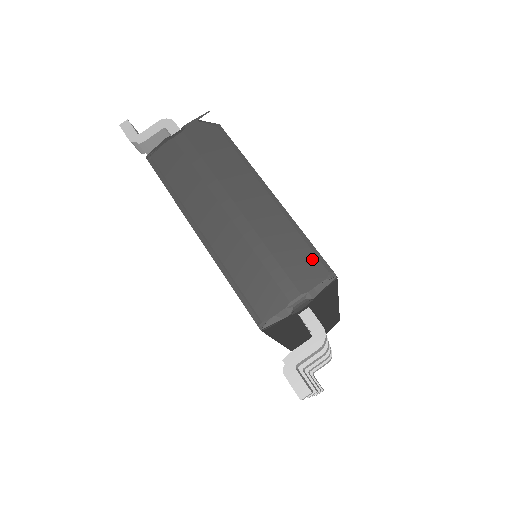
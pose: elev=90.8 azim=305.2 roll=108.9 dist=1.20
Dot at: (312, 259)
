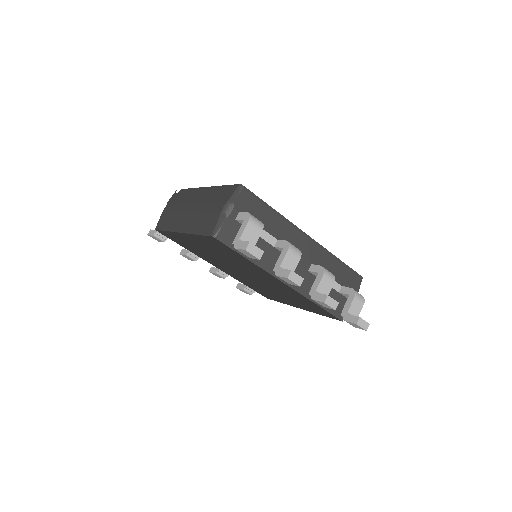
Dot at: (228, 189)
